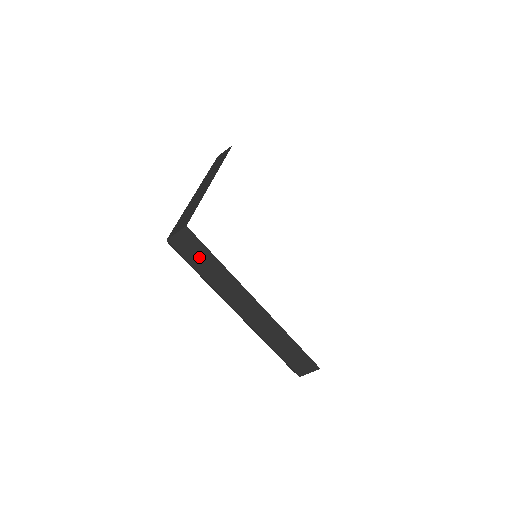
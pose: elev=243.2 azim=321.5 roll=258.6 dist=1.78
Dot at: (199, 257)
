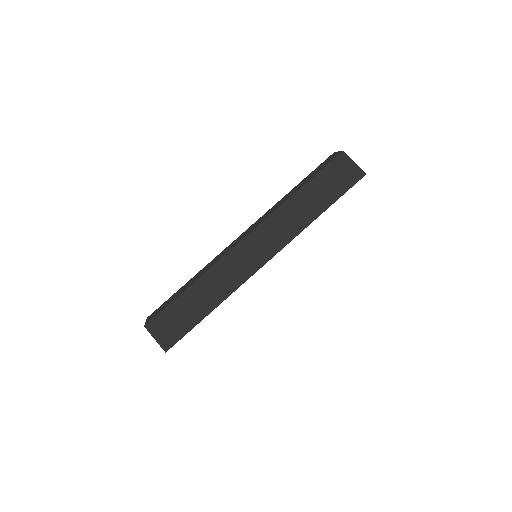
Dot at: occluded
